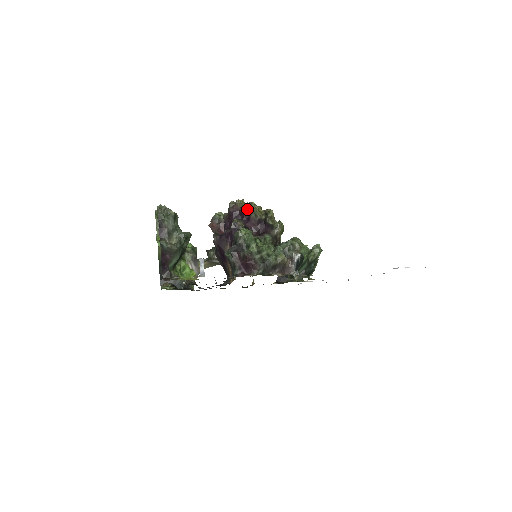
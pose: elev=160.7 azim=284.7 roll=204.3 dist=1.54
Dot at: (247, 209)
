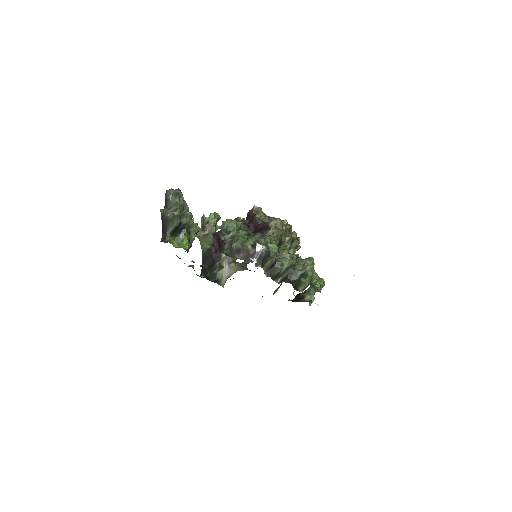
Dot at: (256, 213)
